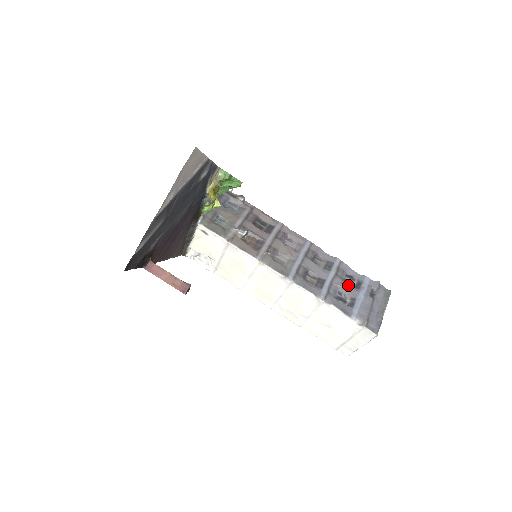
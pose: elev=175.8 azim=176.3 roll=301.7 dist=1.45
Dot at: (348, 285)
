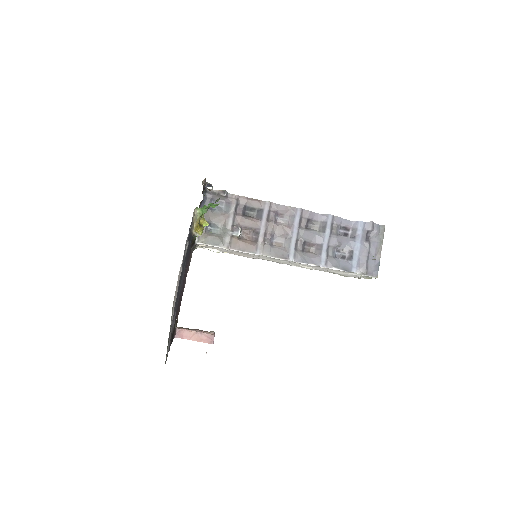
Dot at: (344, 238)
